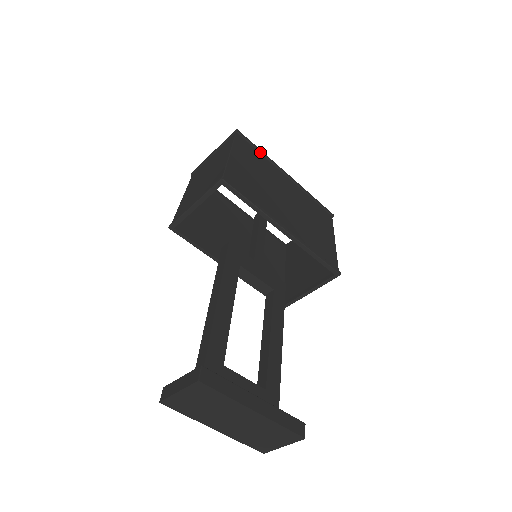
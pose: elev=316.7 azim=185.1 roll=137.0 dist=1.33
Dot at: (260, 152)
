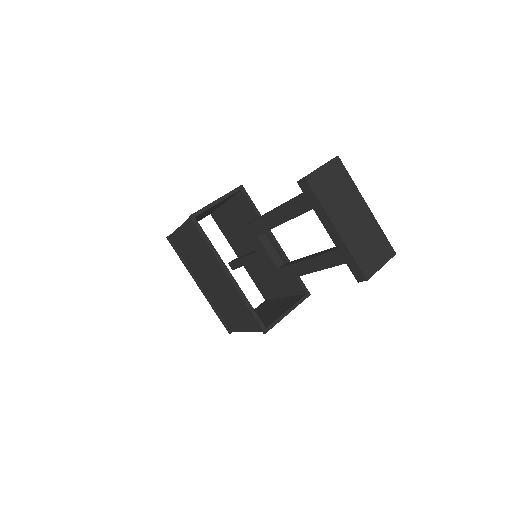
Dot at: occluded
